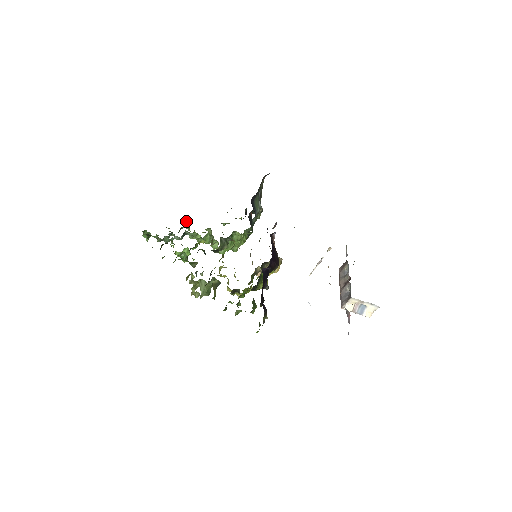
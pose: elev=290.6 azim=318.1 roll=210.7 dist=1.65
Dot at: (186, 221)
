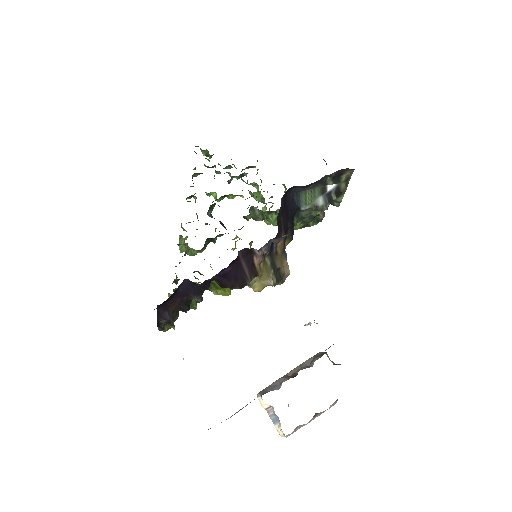
Dot at: occluded
